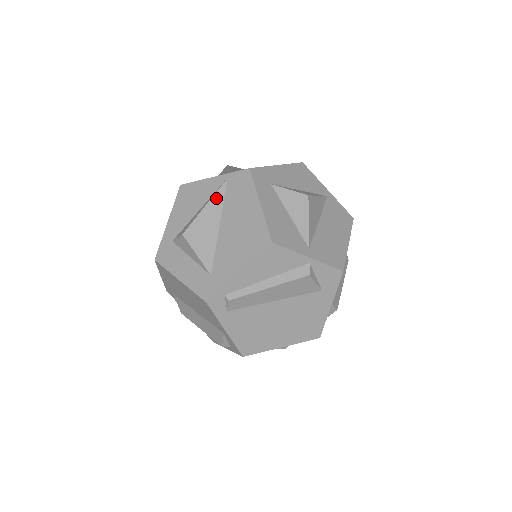
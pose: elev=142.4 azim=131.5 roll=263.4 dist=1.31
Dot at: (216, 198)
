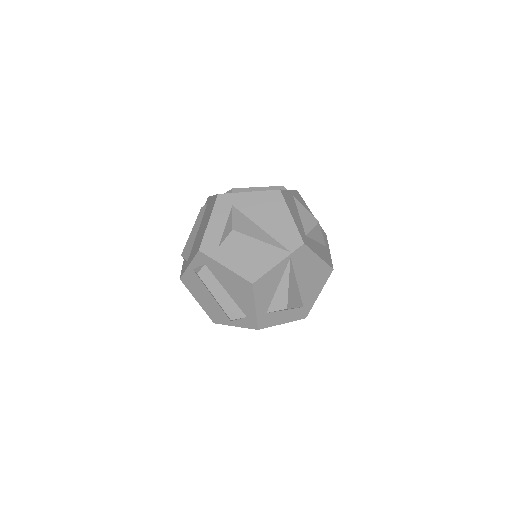
Dot at: (291, 274)
